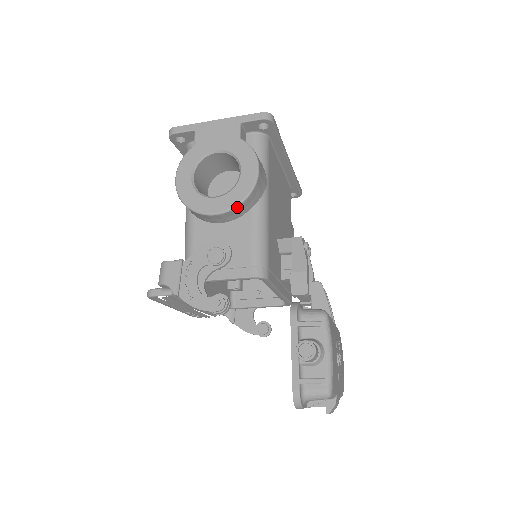
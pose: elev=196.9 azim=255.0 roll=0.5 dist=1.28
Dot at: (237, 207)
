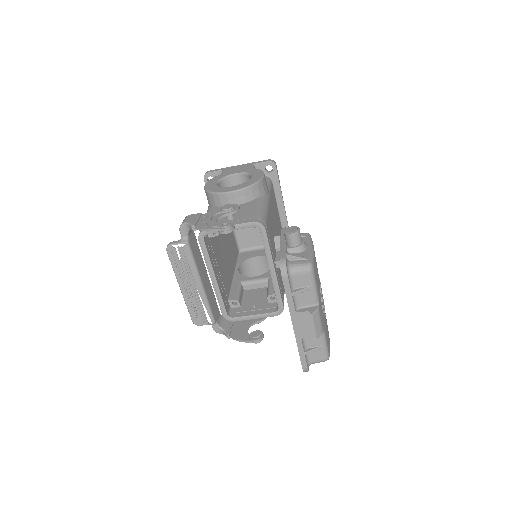
Dot at: (247, 188)
